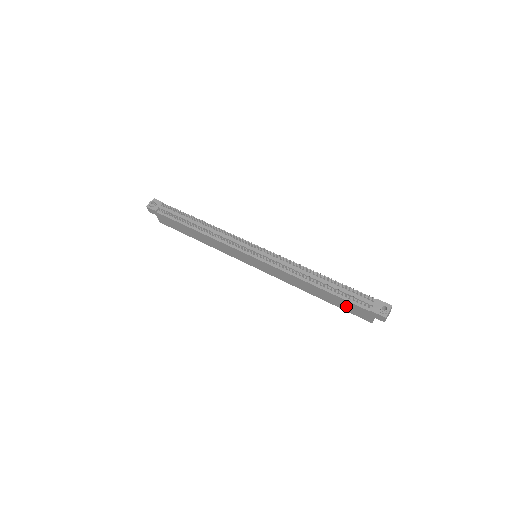
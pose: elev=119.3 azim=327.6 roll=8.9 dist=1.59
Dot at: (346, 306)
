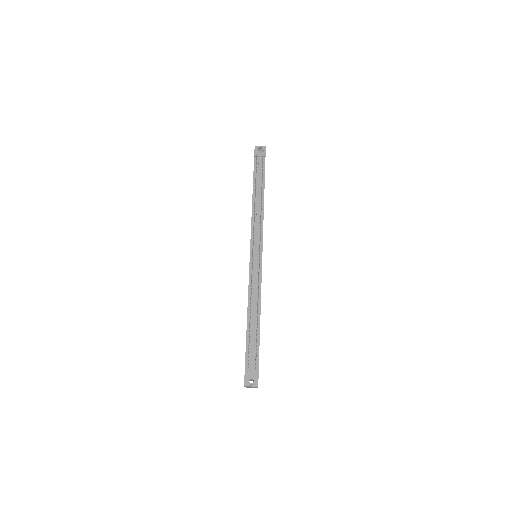
Dot at: occluded
